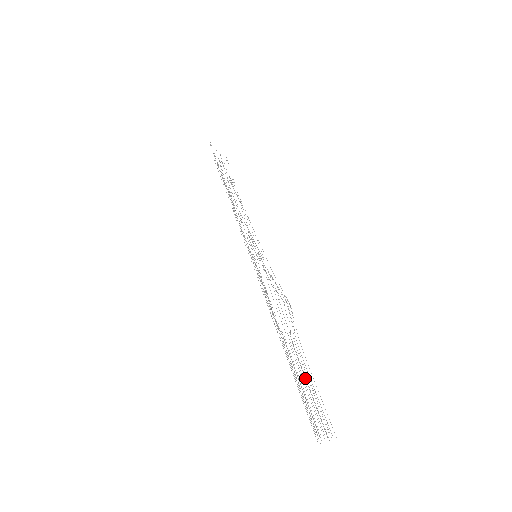
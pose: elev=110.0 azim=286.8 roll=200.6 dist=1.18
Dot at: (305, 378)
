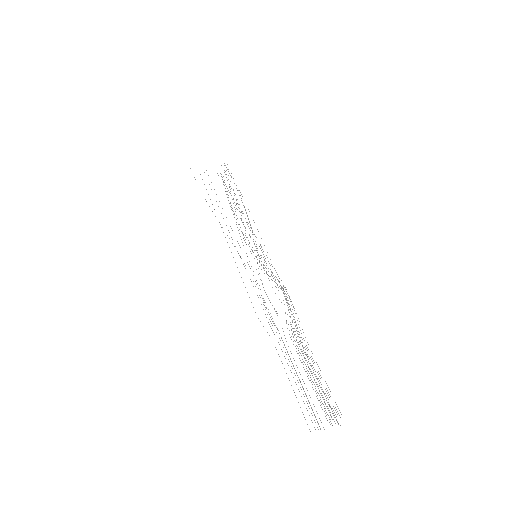
Dot at: occluded
